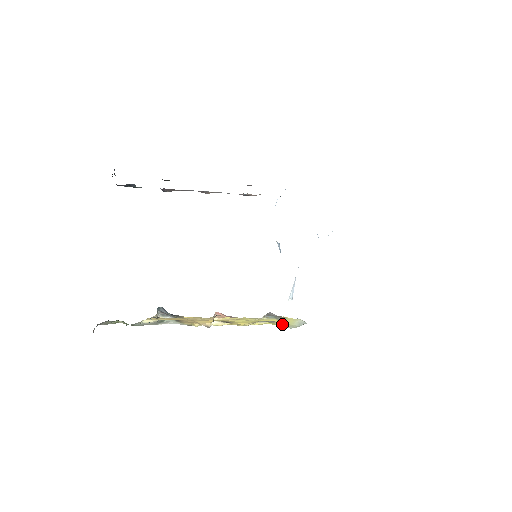
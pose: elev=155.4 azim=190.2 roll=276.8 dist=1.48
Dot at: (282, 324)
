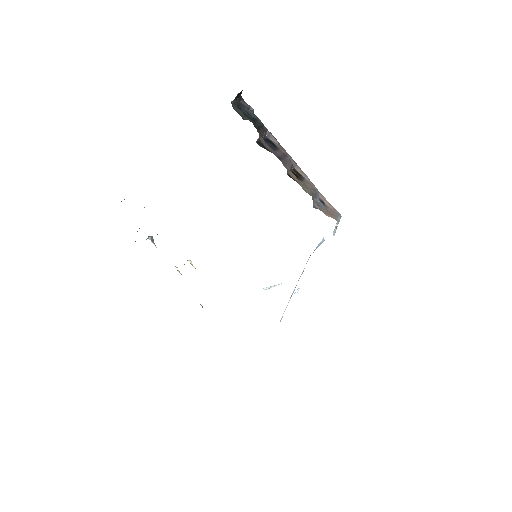
Dot at: occluded
